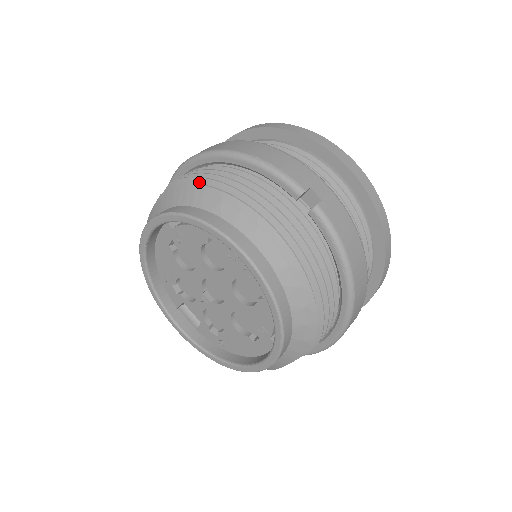
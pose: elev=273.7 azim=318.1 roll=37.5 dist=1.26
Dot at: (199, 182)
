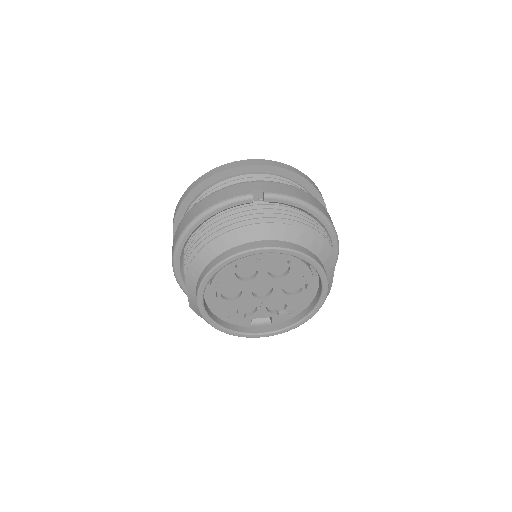
Dot at: (201, 247)
